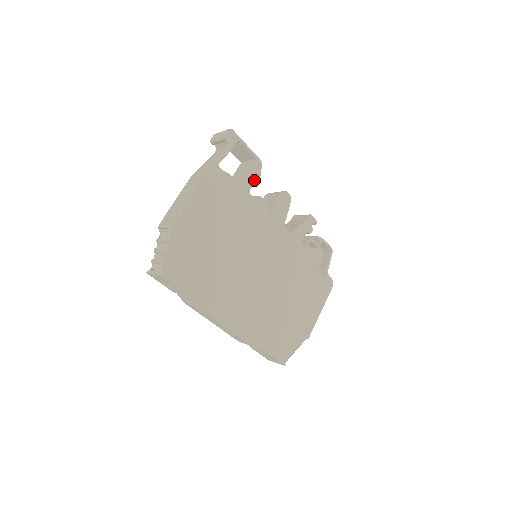
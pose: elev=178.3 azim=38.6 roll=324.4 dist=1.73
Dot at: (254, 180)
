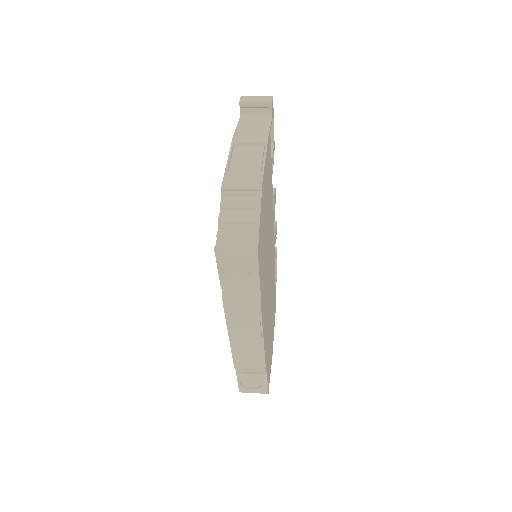
Dot at: occluded
